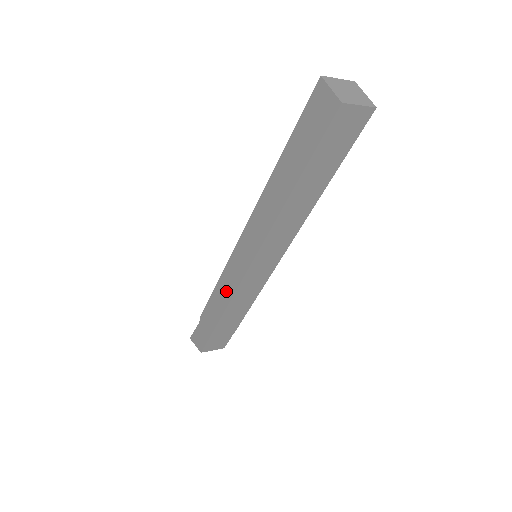
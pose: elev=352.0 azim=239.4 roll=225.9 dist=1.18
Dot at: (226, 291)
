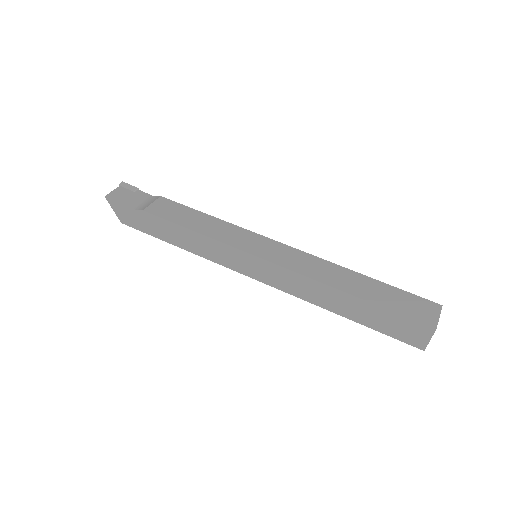
Dot at: (205, 250)
